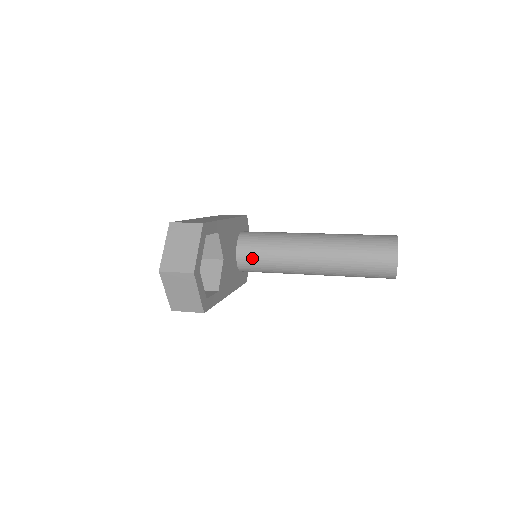
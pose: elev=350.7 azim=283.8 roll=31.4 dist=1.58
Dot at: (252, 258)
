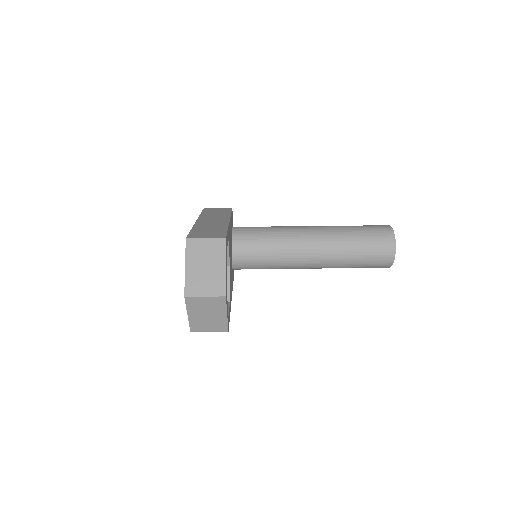
Dot at: (249, 257)
